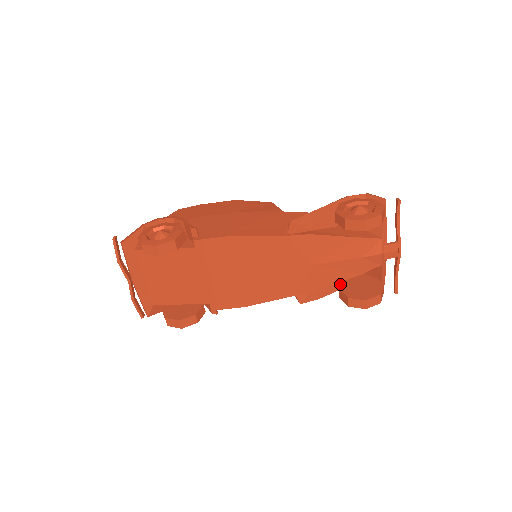
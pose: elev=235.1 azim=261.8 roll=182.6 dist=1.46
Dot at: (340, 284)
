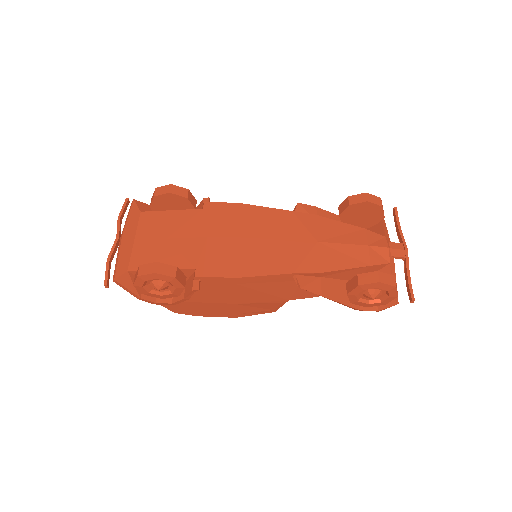
Dot at: (346, 299)
